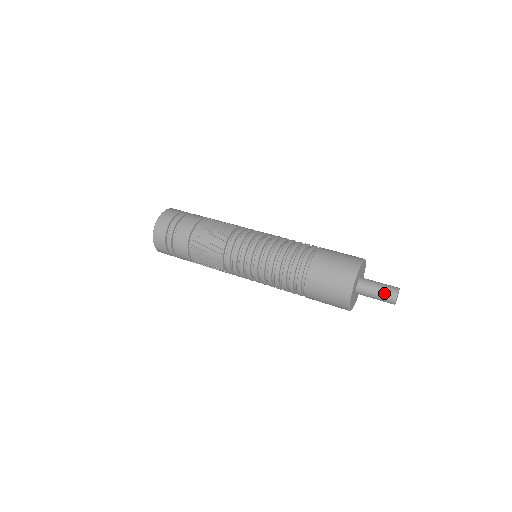
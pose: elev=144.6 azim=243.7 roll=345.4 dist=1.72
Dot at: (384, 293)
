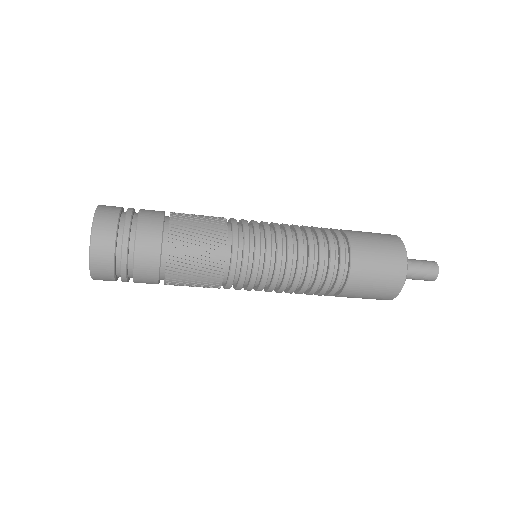
Dot at: (423, 261)
